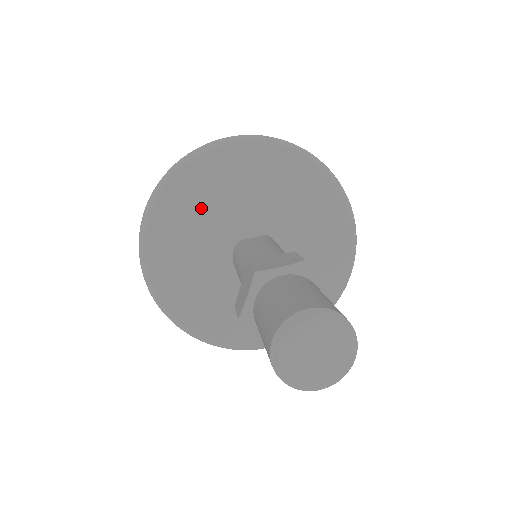
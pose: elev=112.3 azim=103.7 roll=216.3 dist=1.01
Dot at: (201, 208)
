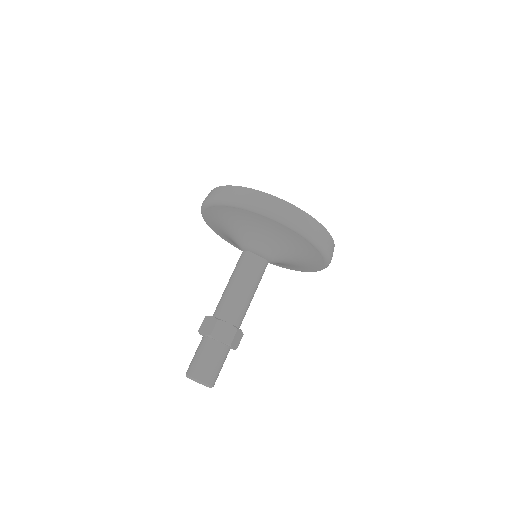
Dot at: (245, 225)
